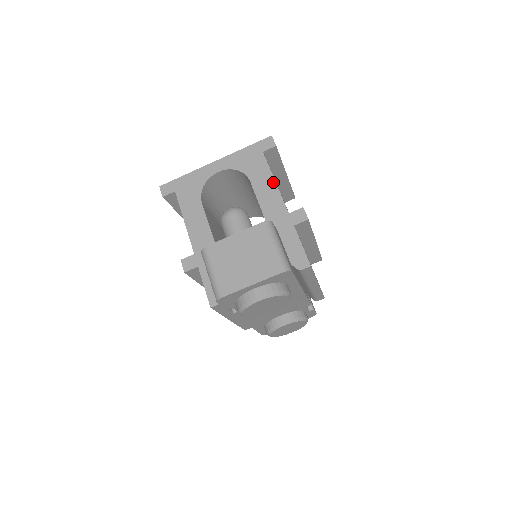
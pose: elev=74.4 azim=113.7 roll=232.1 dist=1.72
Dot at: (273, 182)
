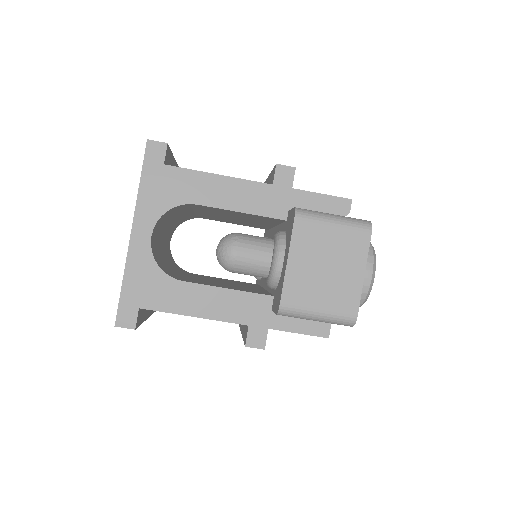
Dot at: (218, 178)
